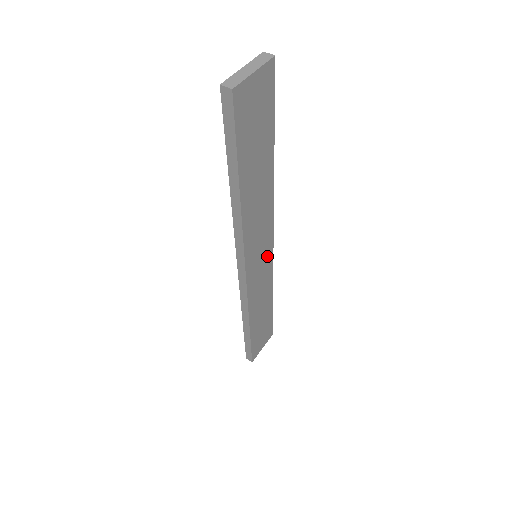
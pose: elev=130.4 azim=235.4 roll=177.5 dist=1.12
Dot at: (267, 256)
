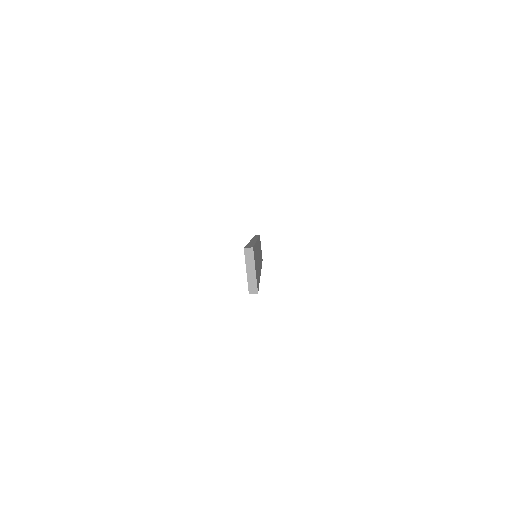
Dot at: (258, 246)
